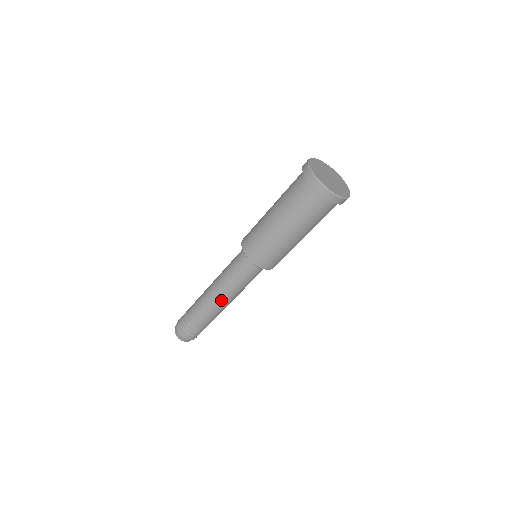
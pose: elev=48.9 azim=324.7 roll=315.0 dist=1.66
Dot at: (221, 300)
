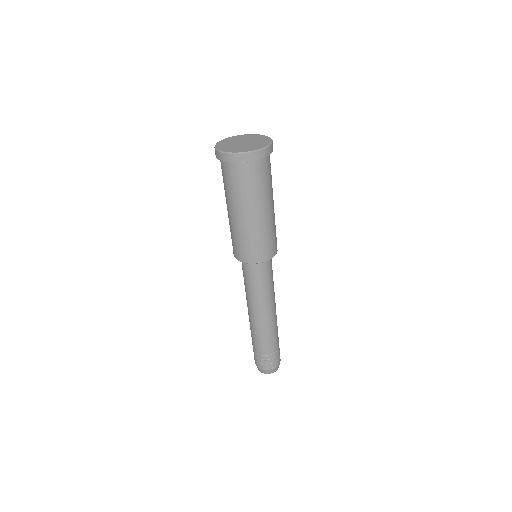
Dot at: (263, 315)
